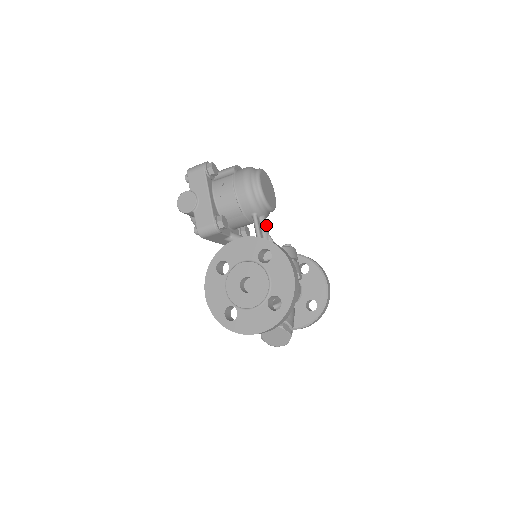
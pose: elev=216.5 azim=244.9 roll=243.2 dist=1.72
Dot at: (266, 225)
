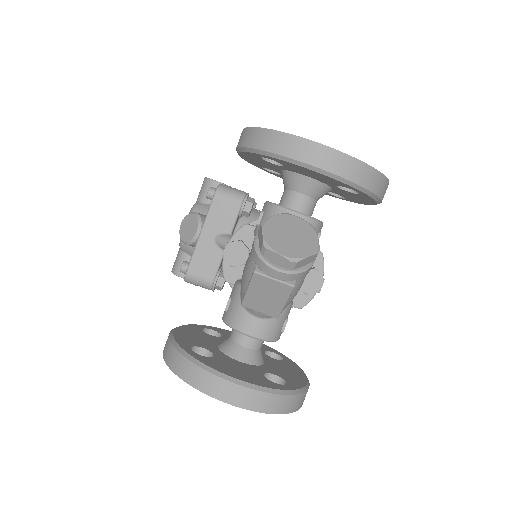
Dot at: occluded
